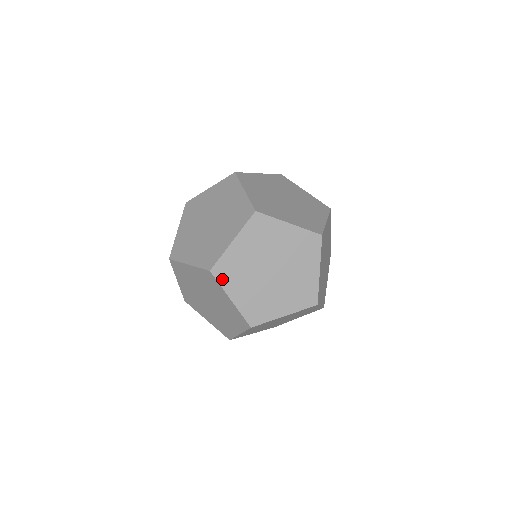
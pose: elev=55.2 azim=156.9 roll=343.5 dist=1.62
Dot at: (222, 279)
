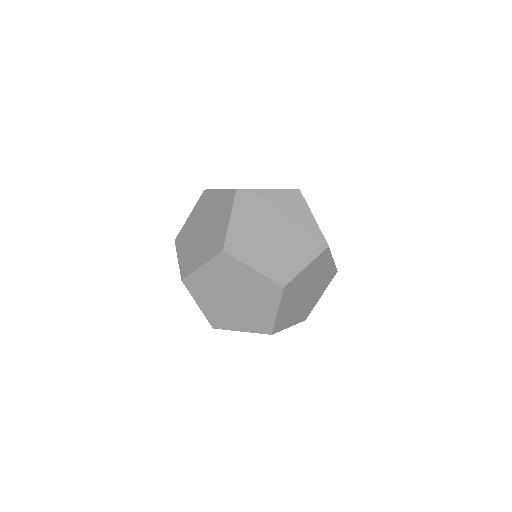
Dot at: (280, 328)
